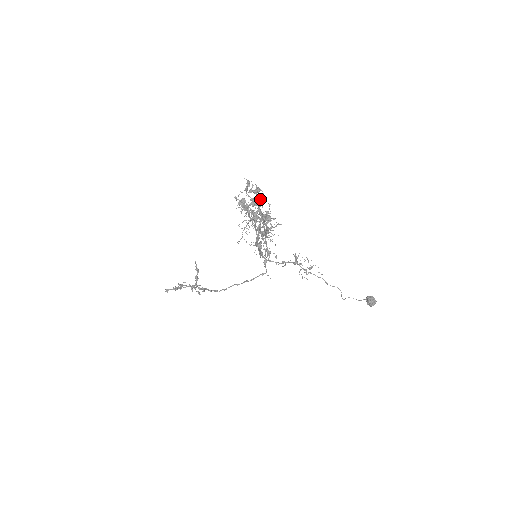
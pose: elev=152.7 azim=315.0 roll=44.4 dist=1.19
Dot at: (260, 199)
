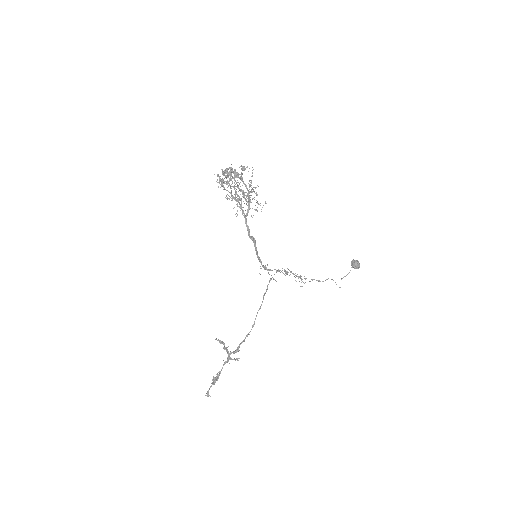
Dot at: (231, 167)
